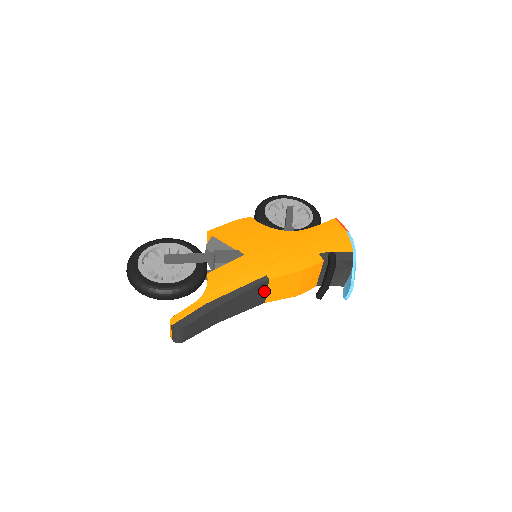
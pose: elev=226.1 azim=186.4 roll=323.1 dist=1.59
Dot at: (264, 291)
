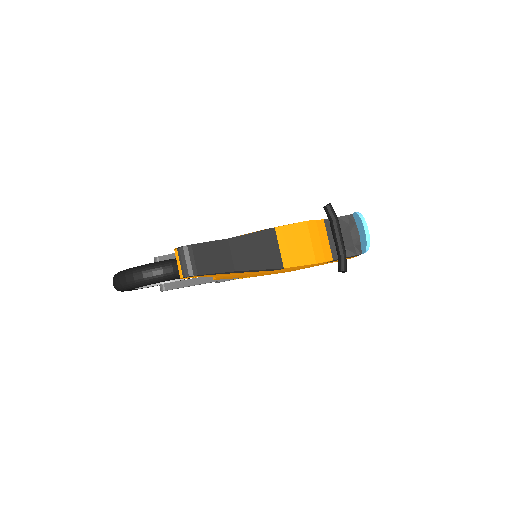
Dot at: (275, 246)
